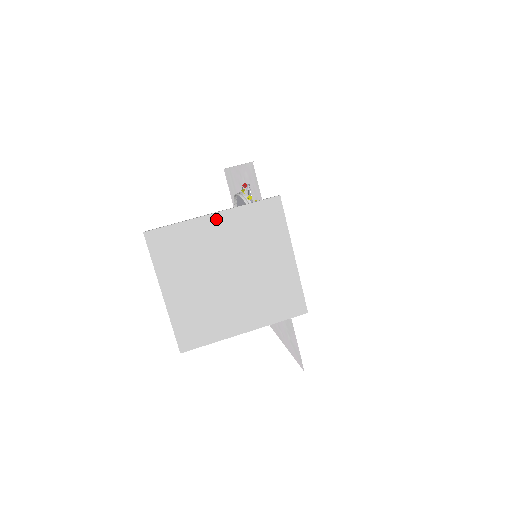
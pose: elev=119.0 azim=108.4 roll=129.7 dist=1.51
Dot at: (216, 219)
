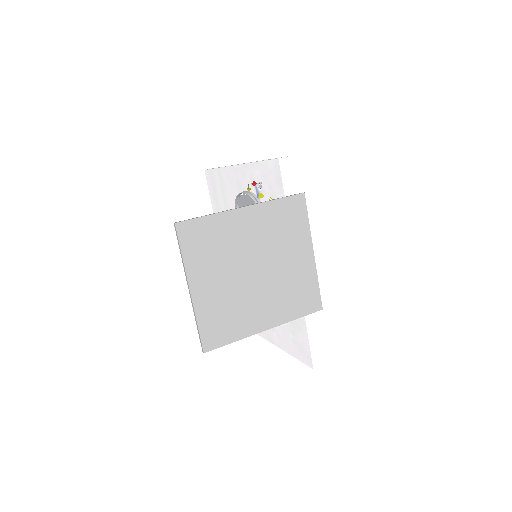
Dot at: (246, 213)
